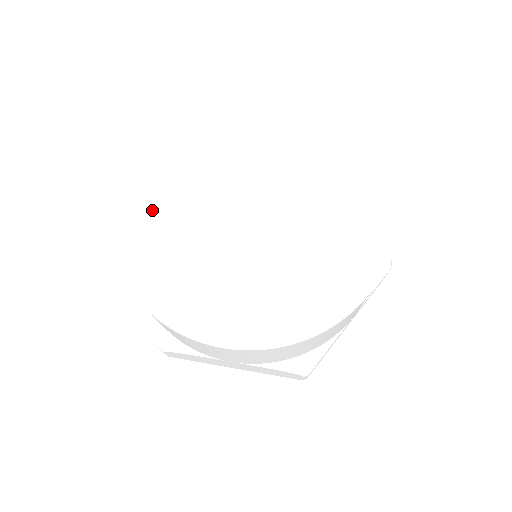
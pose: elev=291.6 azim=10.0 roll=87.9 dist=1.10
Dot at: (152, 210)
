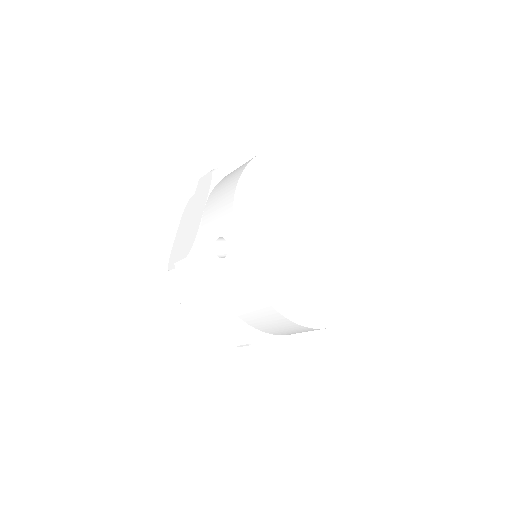
Dot at: (263, 251)
